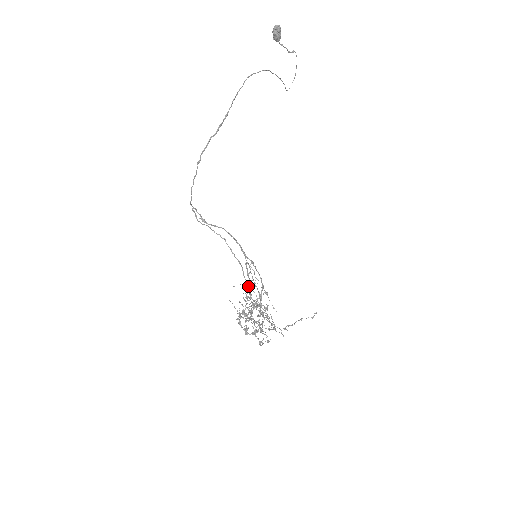
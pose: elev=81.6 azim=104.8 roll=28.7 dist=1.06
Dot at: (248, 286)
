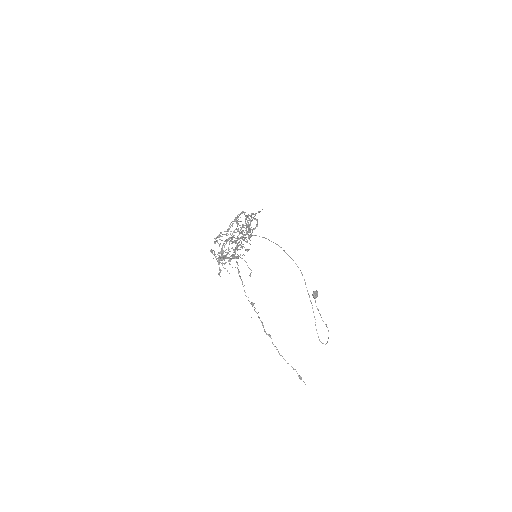
Dot at: (243, 225)
